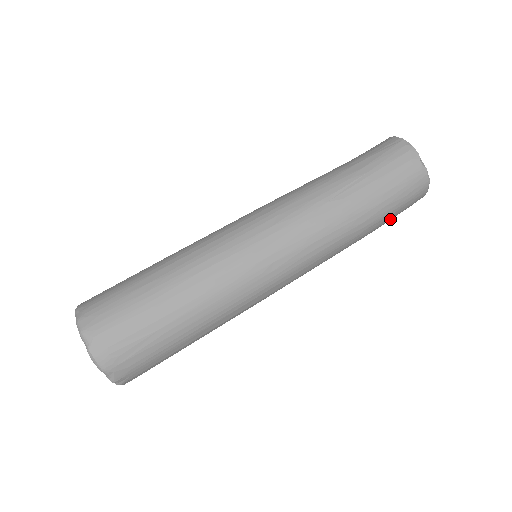
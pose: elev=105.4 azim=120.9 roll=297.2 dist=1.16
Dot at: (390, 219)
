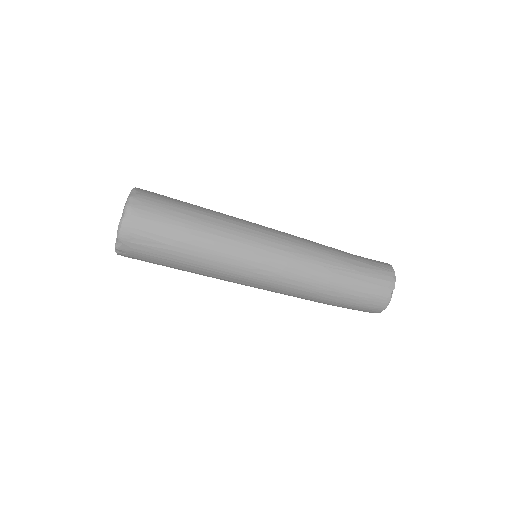
Dot at: (346, 307)
